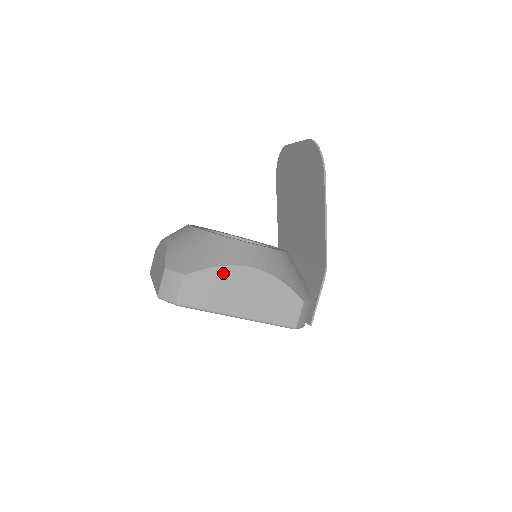
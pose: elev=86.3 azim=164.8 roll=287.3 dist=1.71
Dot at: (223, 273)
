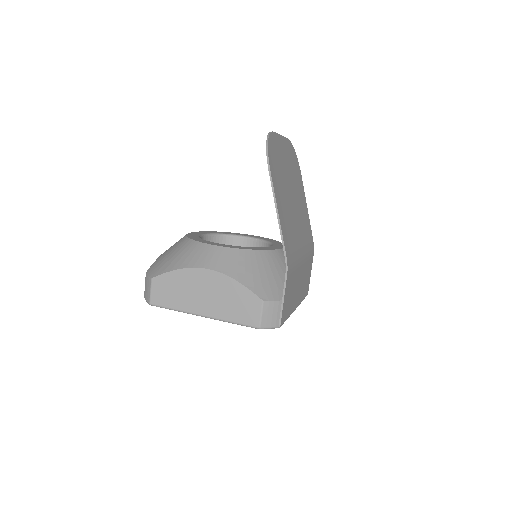
Dot at: (182, 275)
